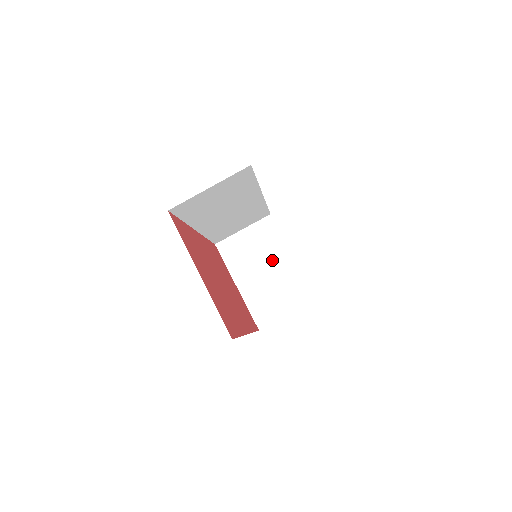
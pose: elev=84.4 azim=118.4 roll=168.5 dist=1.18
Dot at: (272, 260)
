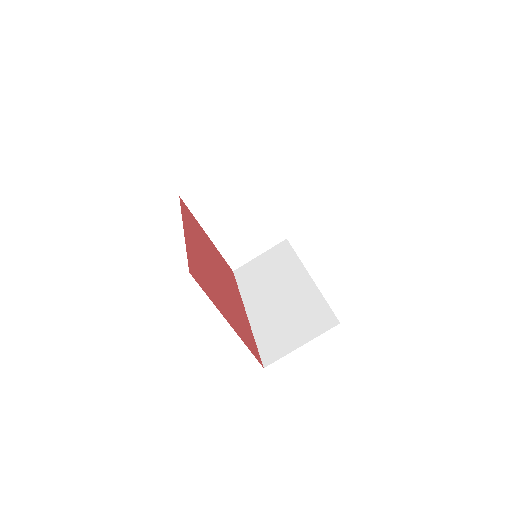
Dot at: (242, 206)
